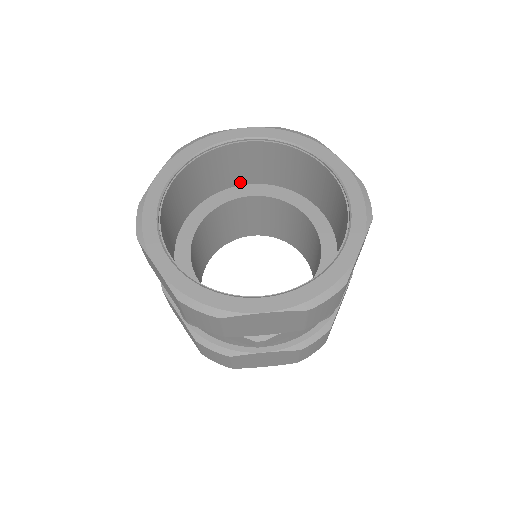
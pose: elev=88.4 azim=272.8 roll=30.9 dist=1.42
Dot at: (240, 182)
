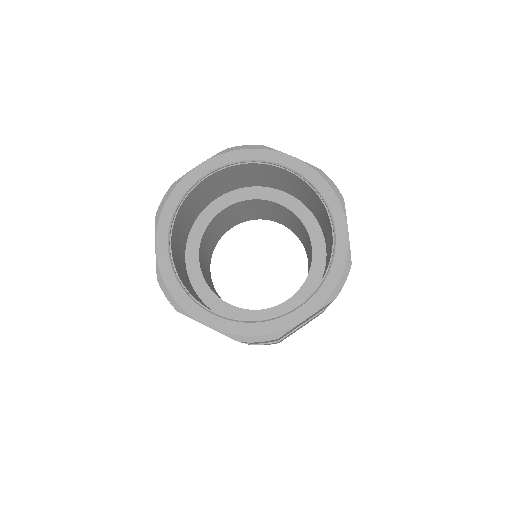
Dot at: (278, 187)
